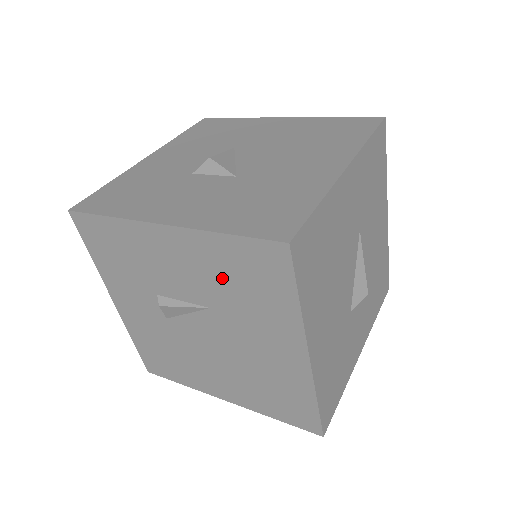
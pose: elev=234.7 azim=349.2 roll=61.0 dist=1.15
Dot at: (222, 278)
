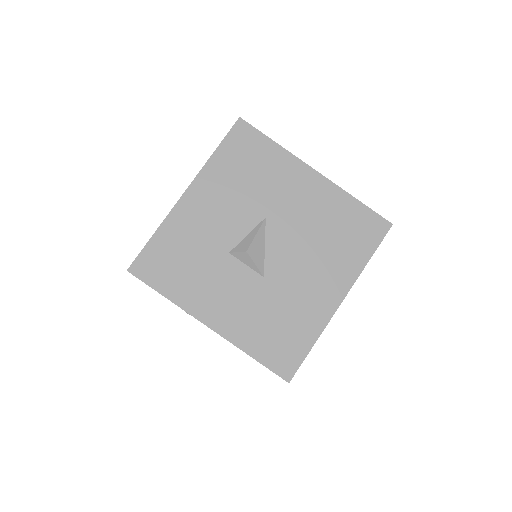
Dot at: occluded
